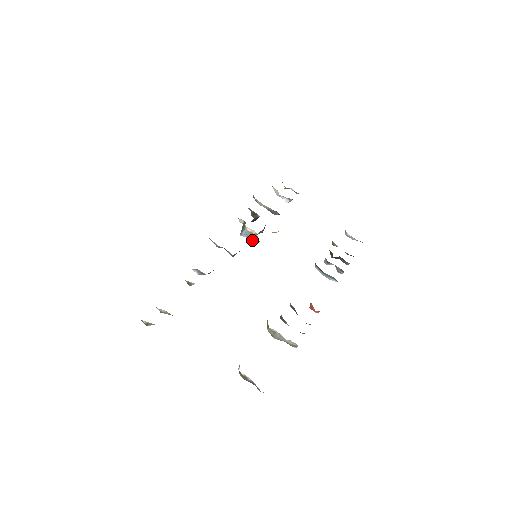
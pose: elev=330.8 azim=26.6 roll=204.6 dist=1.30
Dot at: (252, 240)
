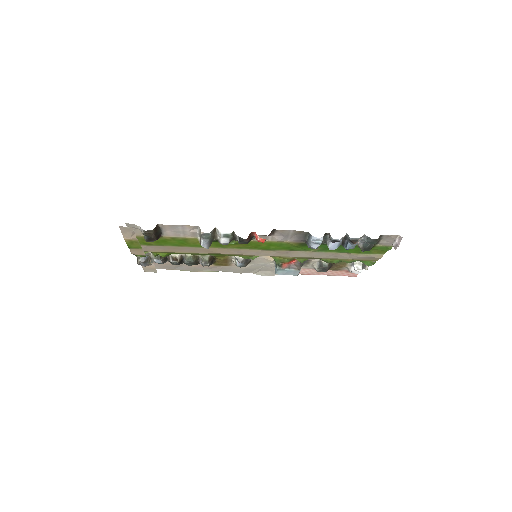
Dot at: (277, 267)
